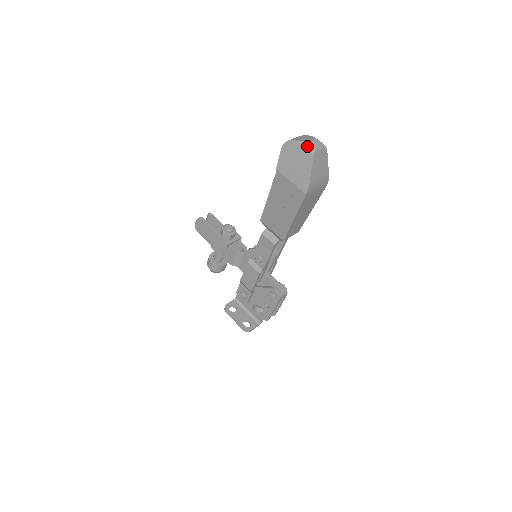
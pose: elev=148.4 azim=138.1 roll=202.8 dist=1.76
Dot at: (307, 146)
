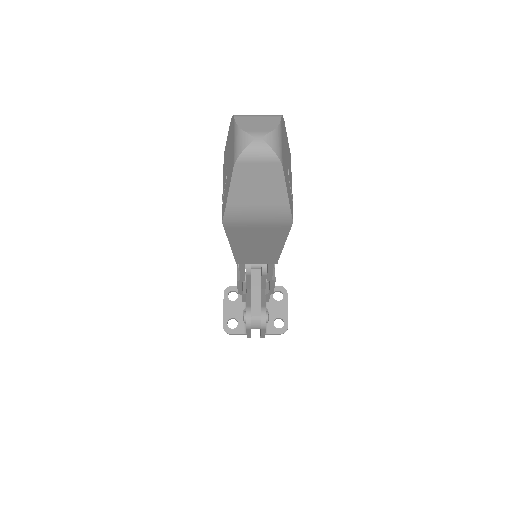
Dot at: (237, 141)
